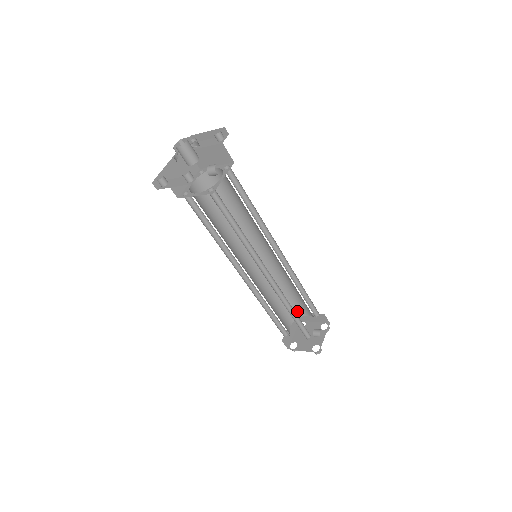
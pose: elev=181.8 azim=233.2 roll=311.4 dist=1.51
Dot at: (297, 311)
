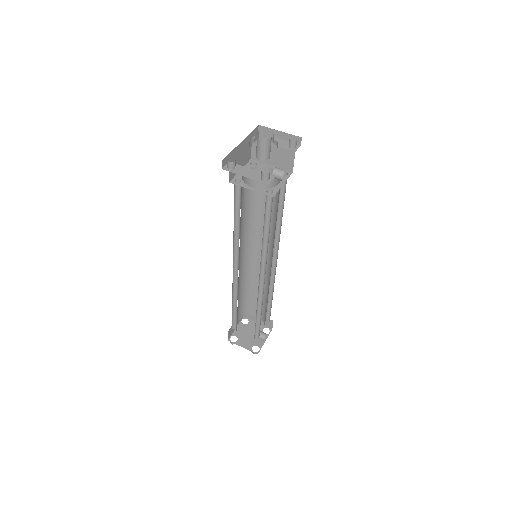
Dot at: (250, 309)
